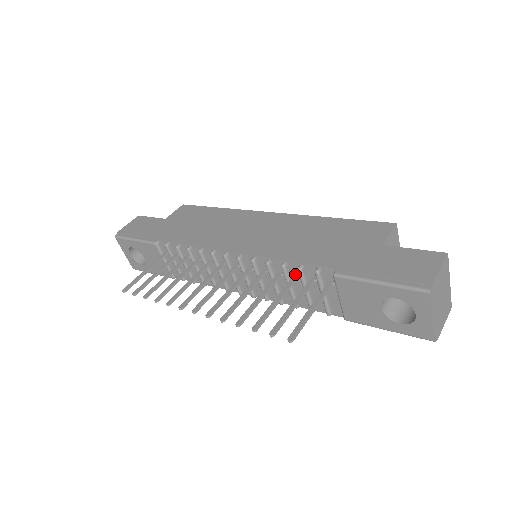
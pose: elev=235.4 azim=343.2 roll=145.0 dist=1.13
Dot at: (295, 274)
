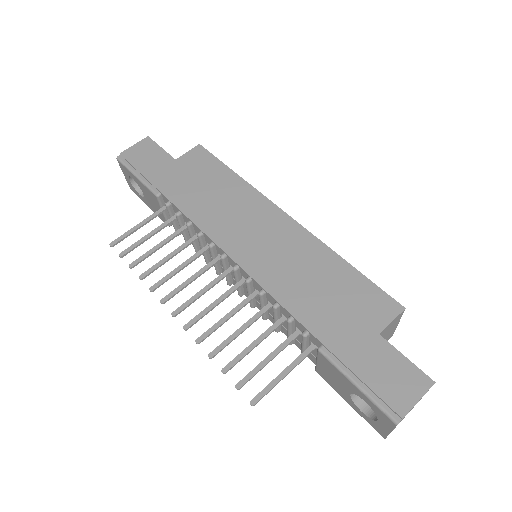
Dot at: (284, 315)
